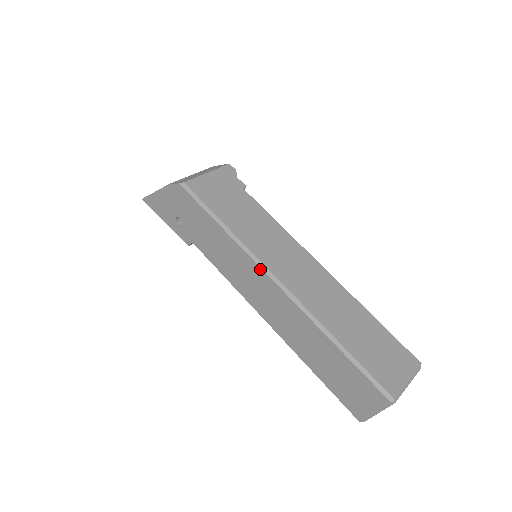
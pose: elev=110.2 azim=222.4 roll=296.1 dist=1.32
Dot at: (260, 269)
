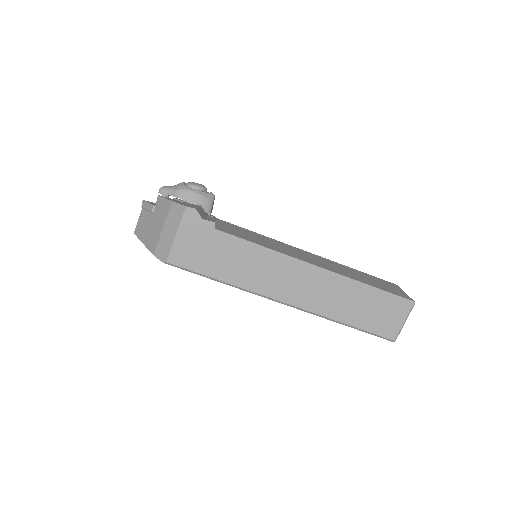
Dot at: occluded
